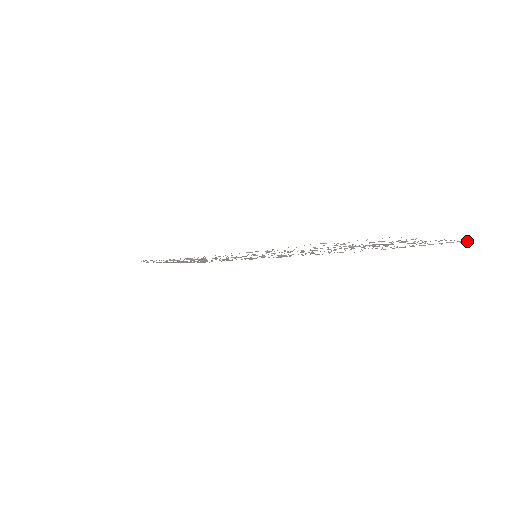
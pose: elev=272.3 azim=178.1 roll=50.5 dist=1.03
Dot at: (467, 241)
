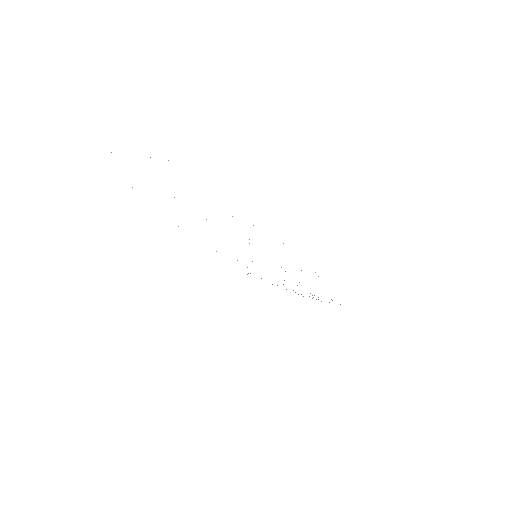
Dot at: occluded
